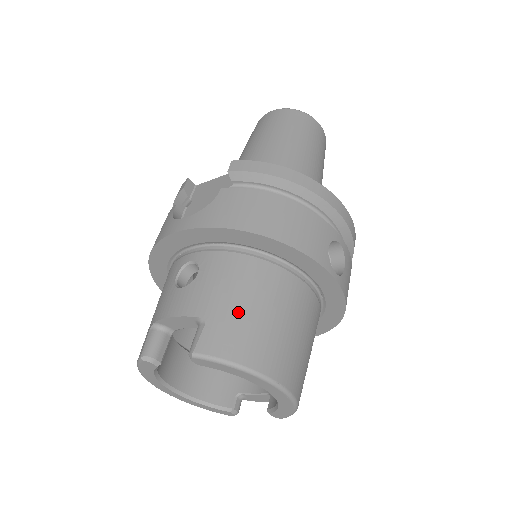
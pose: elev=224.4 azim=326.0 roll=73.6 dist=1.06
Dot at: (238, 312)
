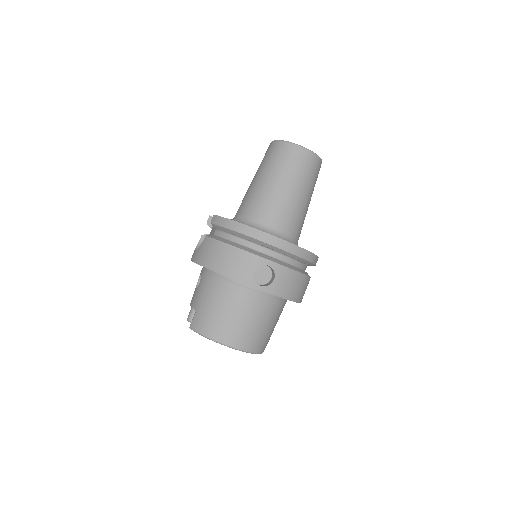
Dot at: (207, 309)
